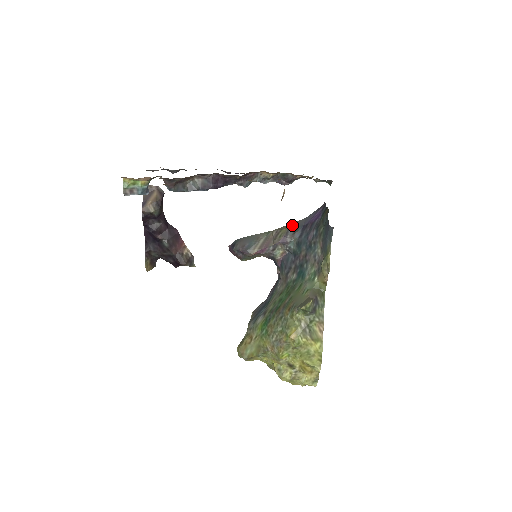
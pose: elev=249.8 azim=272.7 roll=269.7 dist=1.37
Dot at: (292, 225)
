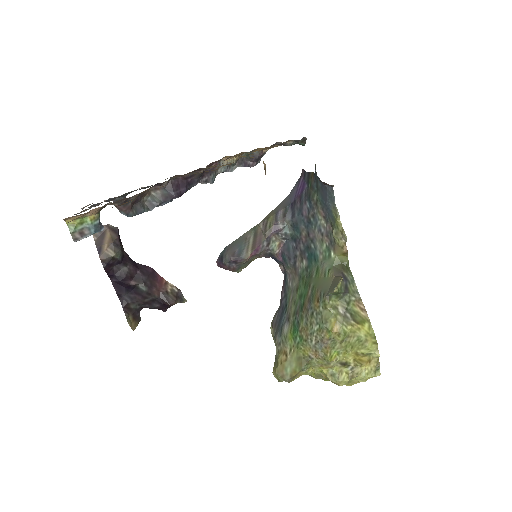
Dot at: (277, 209)
